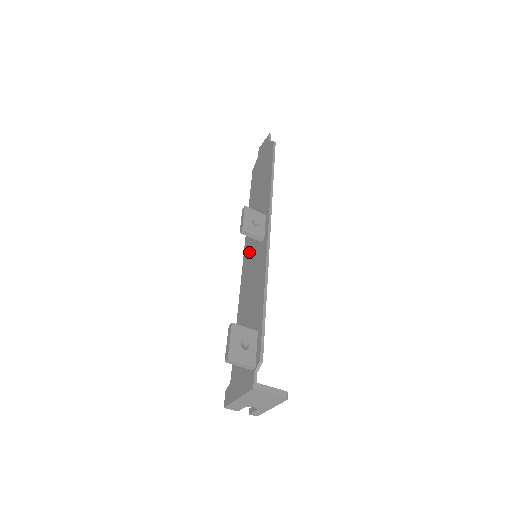
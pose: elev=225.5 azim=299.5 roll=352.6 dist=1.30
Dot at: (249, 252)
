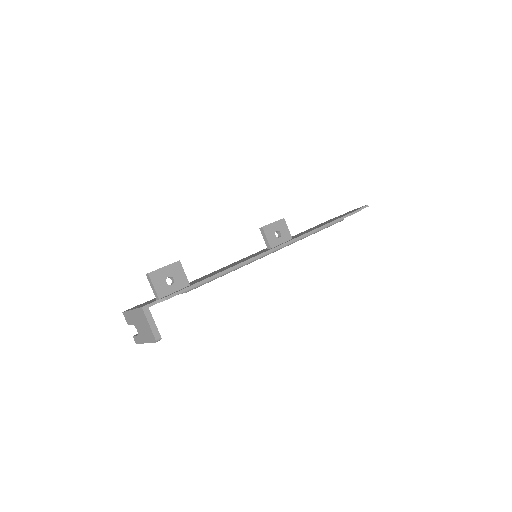
Dot at: occluded
